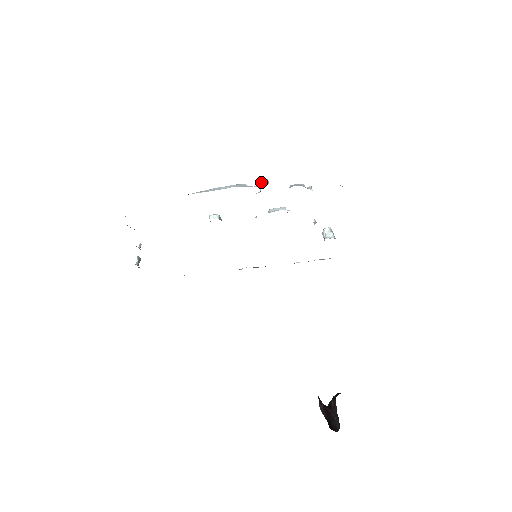
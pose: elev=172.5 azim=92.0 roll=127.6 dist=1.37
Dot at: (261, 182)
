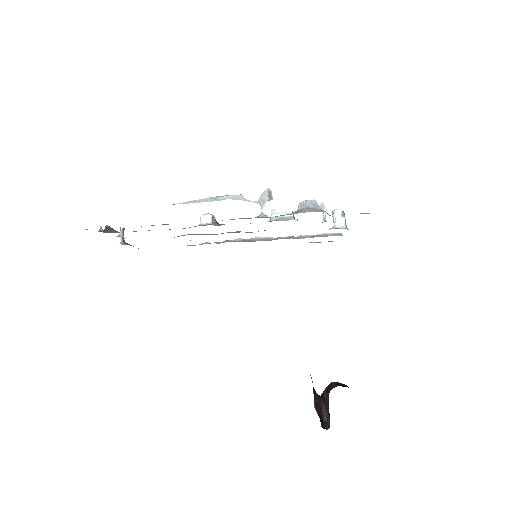
Dot at: (263, 196)
